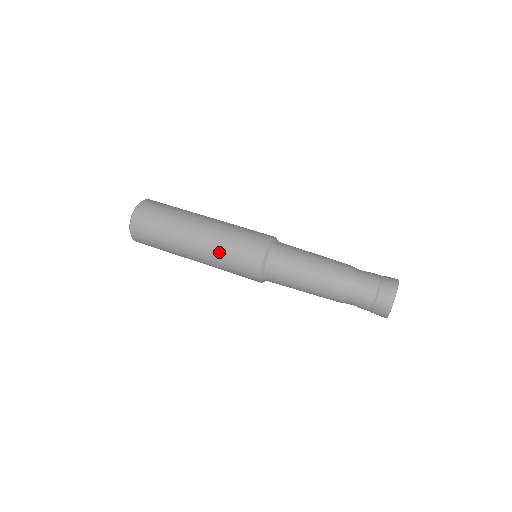
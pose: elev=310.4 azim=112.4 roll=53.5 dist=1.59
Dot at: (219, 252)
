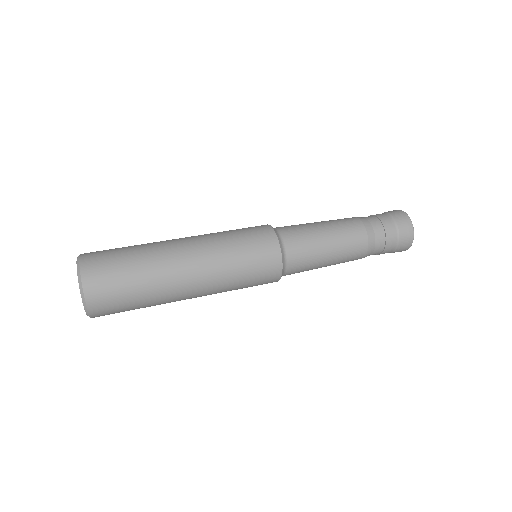
Dot at: (223, 252)
